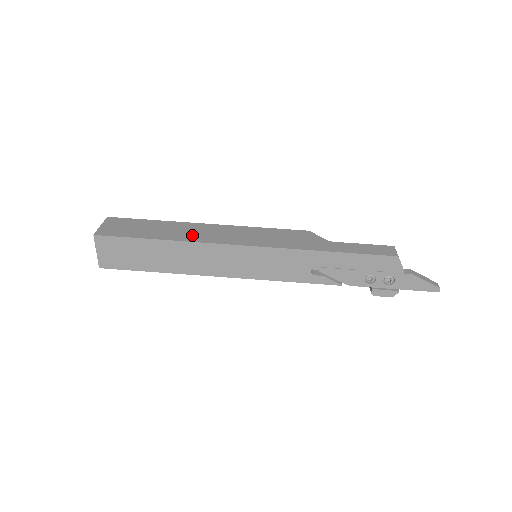
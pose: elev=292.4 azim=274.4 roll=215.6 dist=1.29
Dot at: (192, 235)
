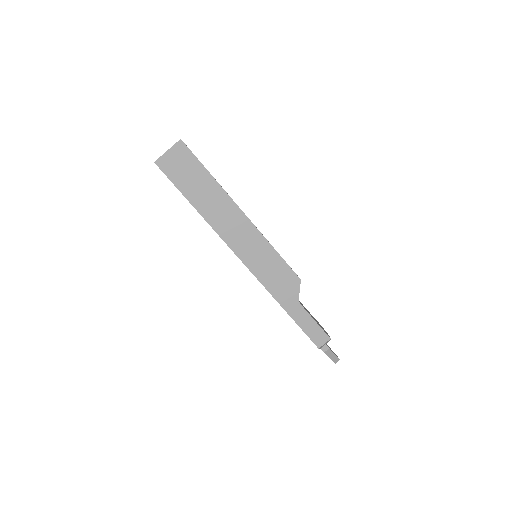
Dot at: (219, 220)
